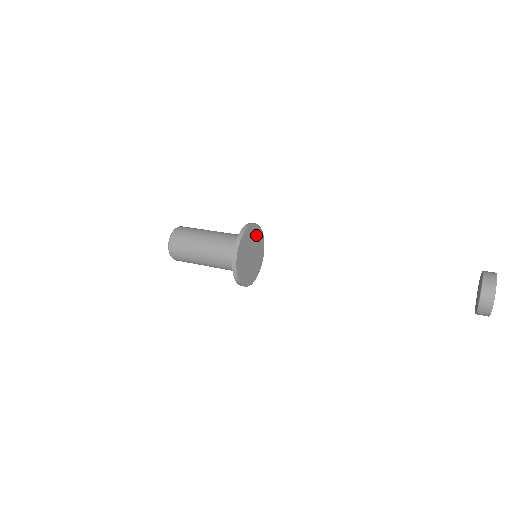
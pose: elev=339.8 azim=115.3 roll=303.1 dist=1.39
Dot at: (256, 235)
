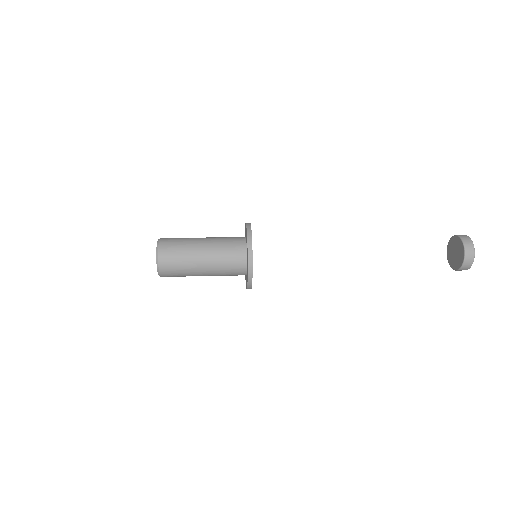
Dot at: occluded
